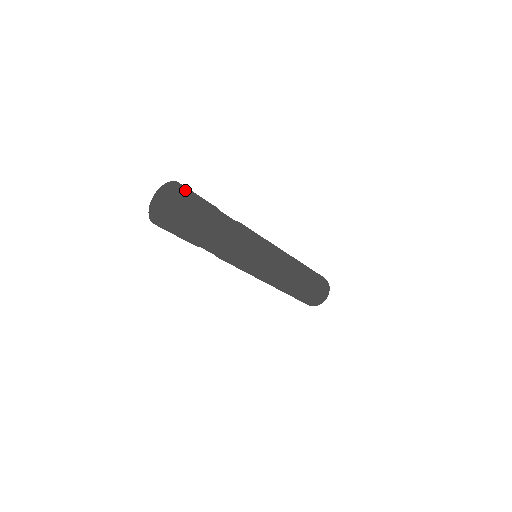
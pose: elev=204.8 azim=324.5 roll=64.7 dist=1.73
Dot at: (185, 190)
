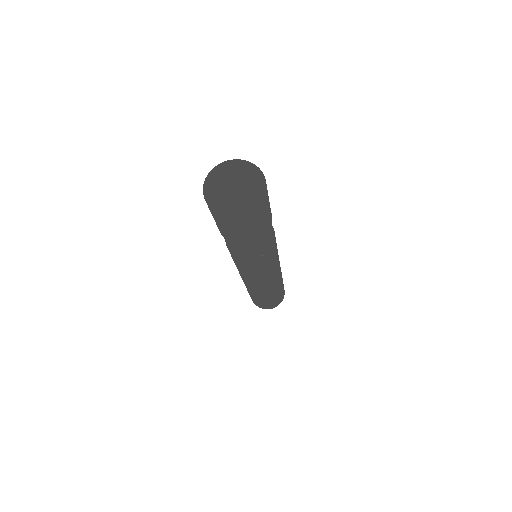
Dot at: (262, 203)
